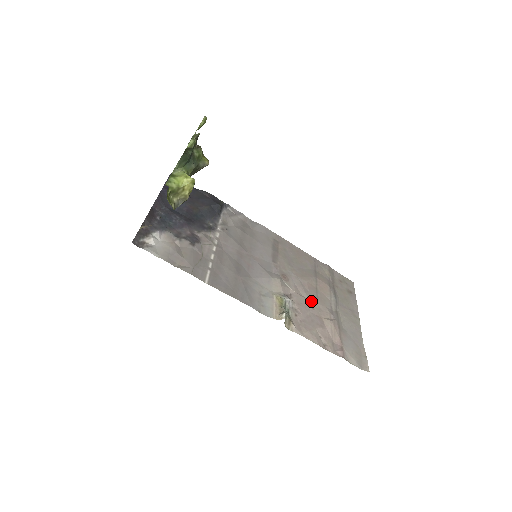
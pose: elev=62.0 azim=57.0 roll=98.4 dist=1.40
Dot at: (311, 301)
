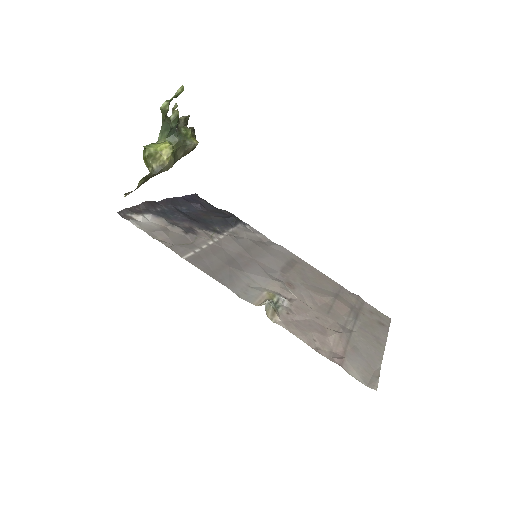
Dot at: (317, 312)
